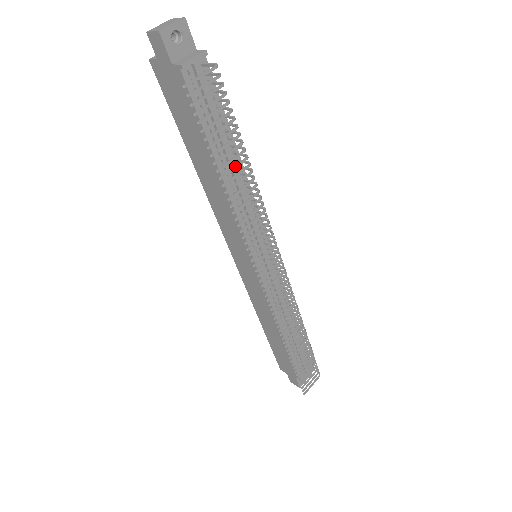
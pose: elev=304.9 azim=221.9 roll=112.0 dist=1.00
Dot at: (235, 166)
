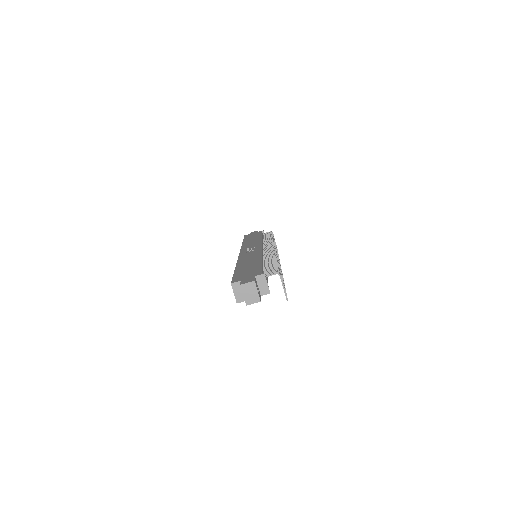
Dot at: occluded
